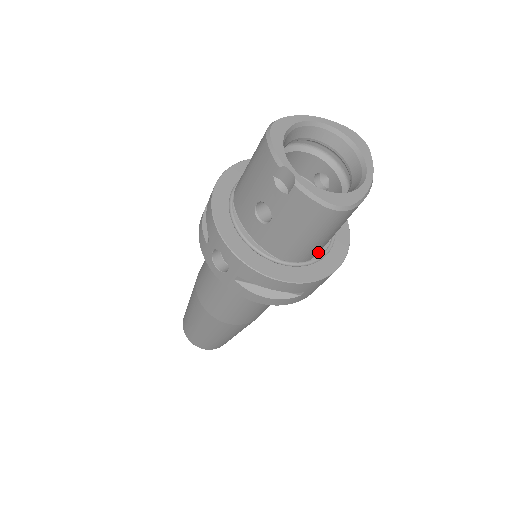
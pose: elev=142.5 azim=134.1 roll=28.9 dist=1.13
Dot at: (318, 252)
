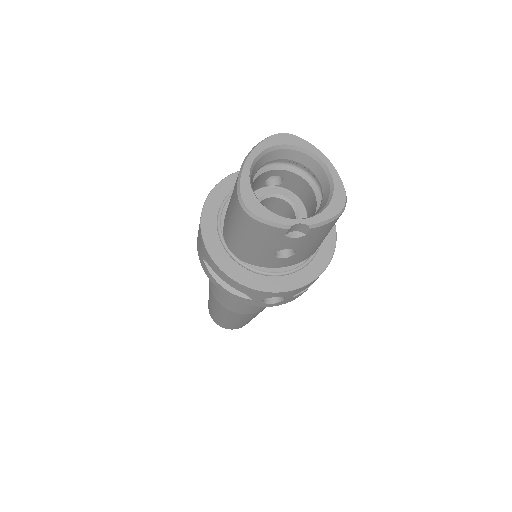
Dot at: occluded
